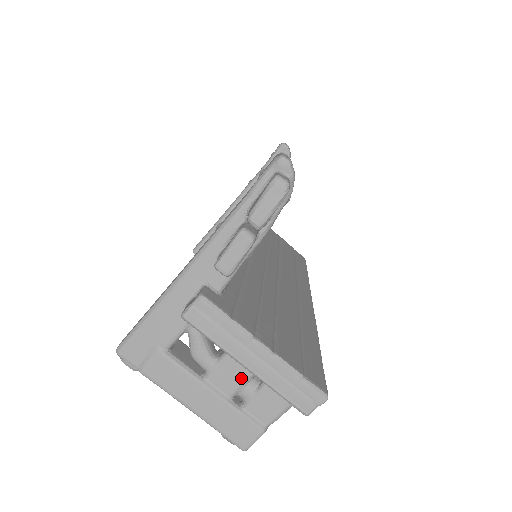
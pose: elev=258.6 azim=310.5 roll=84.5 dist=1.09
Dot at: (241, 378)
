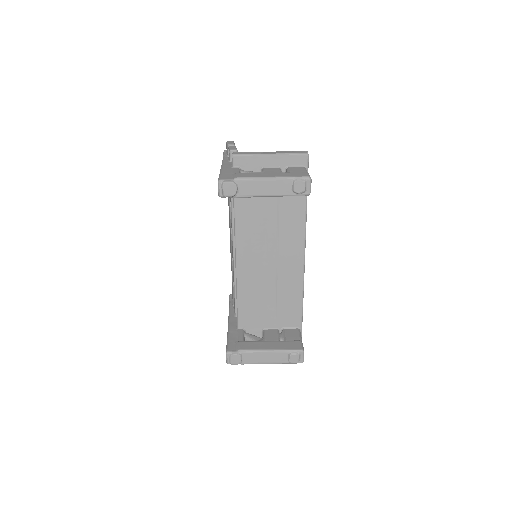
Dot at: (277, 170)
